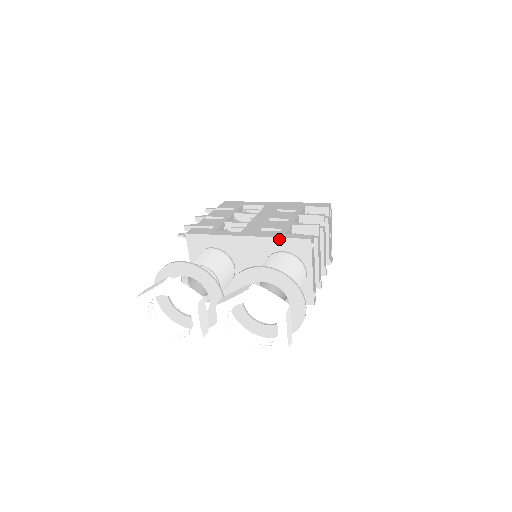
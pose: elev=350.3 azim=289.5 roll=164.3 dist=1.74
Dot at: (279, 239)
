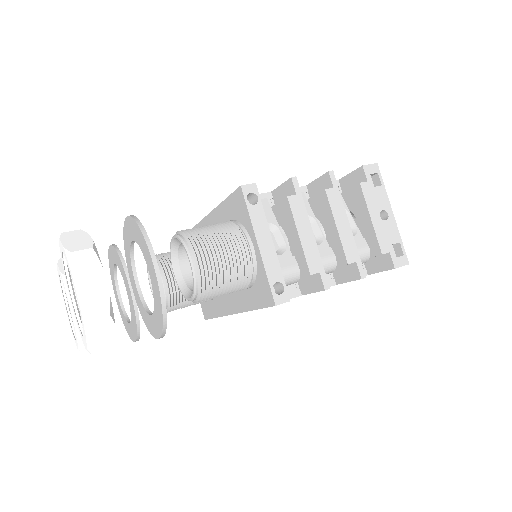
Dot at: (223, 204)
